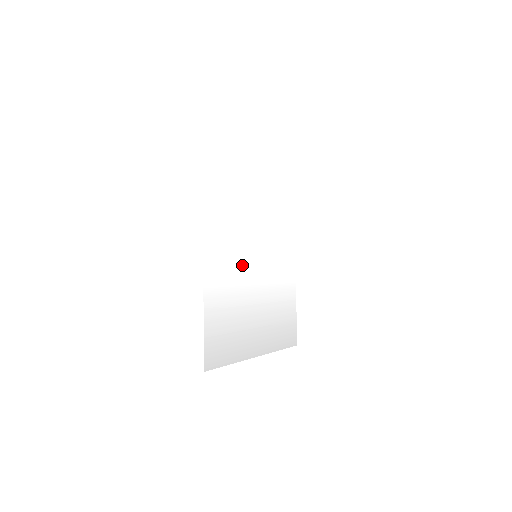
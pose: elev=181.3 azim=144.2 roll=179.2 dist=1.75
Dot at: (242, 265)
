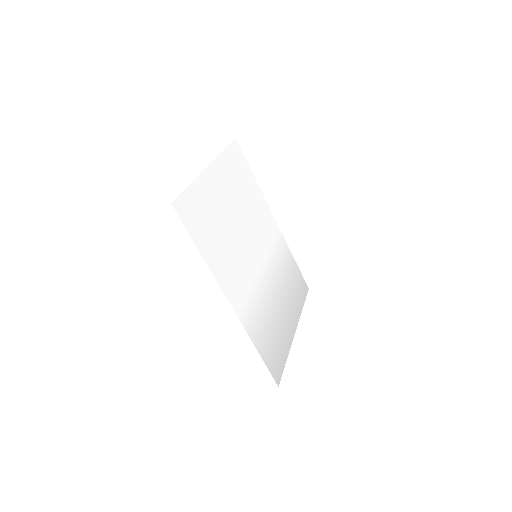
Dot at: (253, 276)
